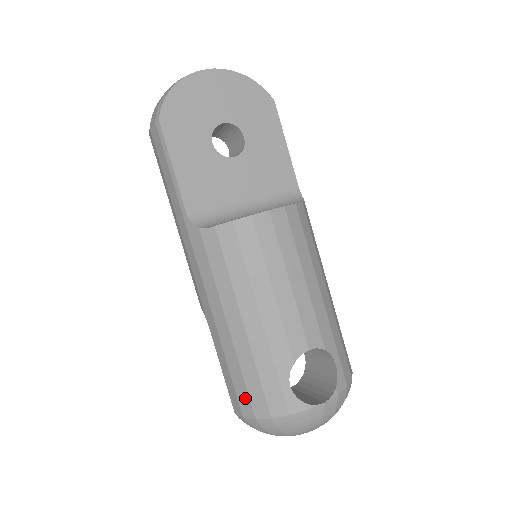
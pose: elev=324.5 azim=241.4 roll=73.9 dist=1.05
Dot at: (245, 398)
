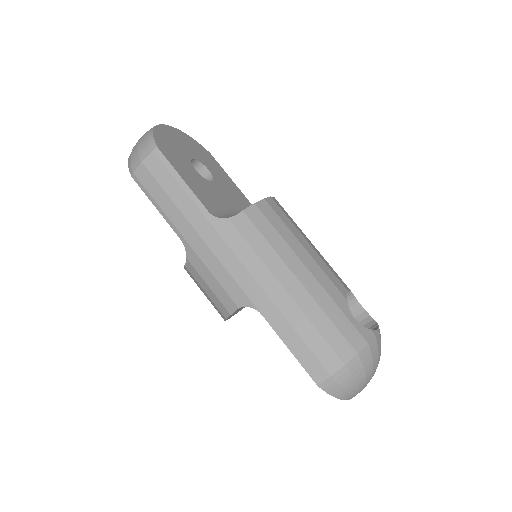
Dot at: (327, 352)
